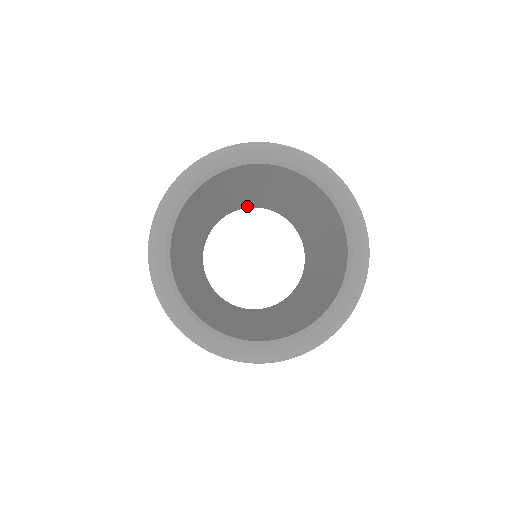
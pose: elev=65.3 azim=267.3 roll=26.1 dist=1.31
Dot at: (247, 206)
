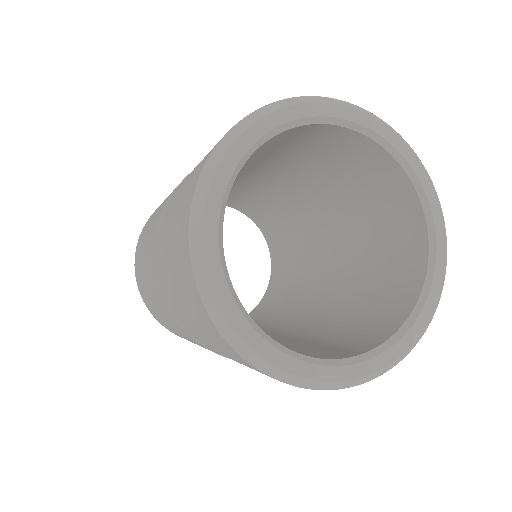
Dot at: (252, 214)
